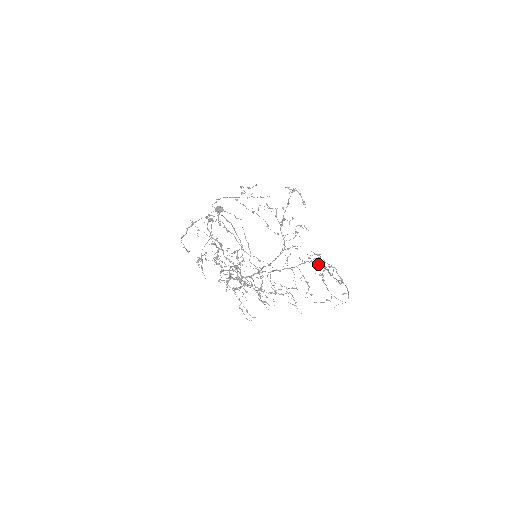
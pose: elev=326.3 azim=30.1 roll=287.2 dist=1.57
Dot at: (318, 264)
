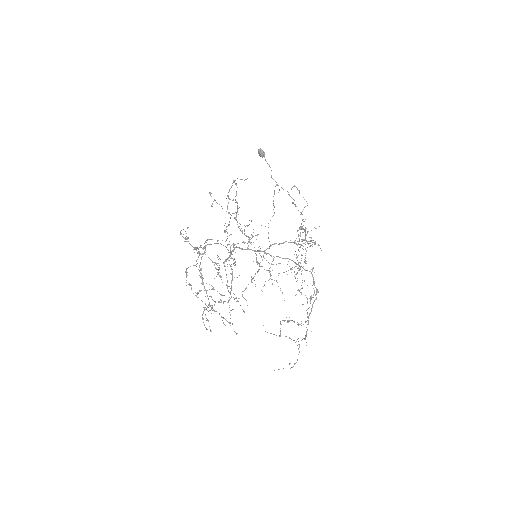
Dot at: (314, 284)
